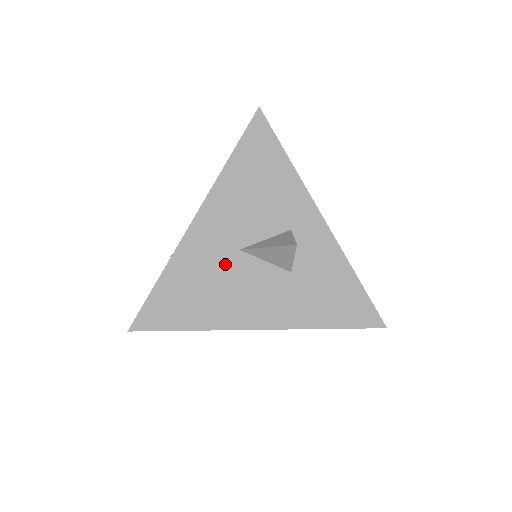
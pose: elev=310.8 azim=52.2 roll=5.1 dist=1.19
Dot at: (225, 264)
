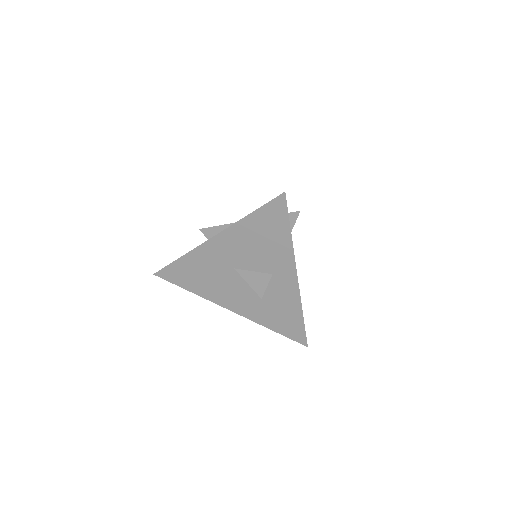
Dot at: (222, 271)
